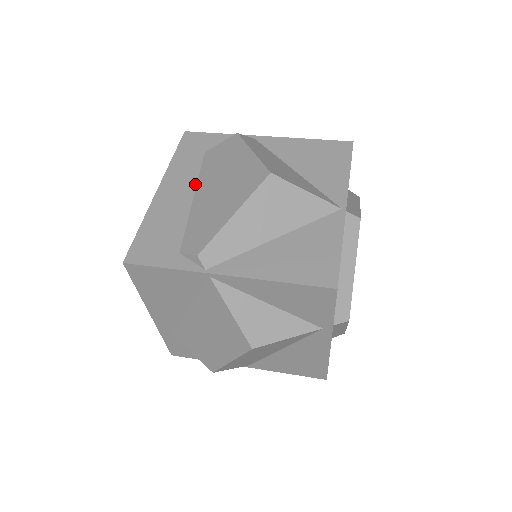
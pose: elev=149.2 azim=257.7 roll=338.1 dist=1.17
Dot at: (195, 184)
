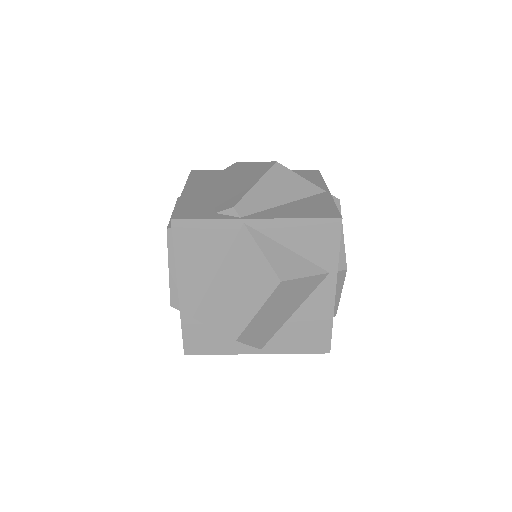
Dot at: (212, 188)
